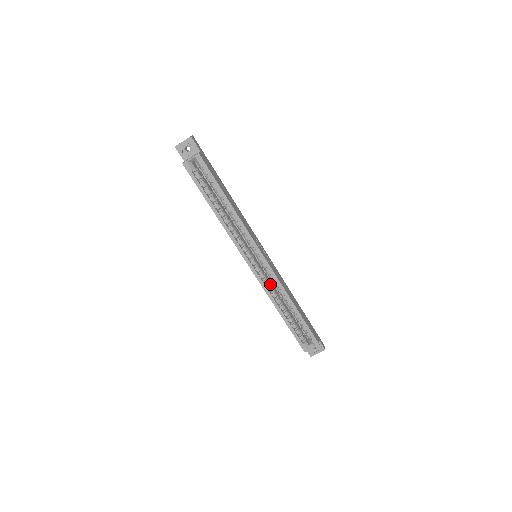
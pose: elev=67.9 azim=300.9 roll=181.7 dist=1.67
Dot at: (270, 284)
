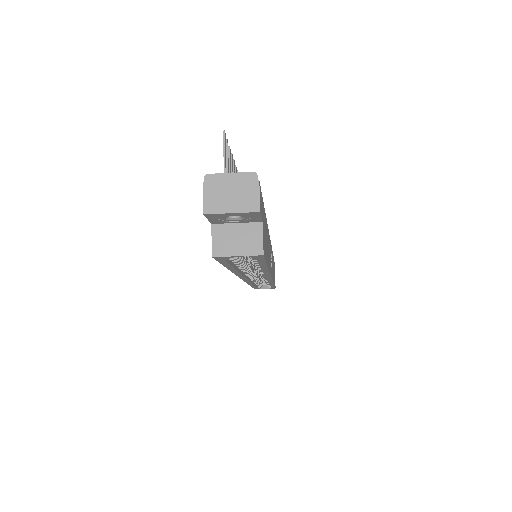
Dot at: (257, 275)
